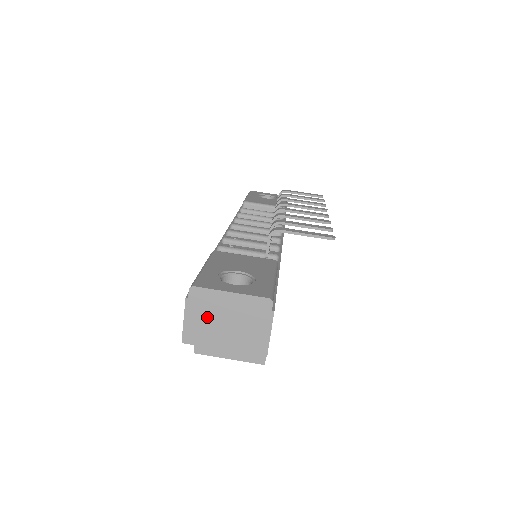
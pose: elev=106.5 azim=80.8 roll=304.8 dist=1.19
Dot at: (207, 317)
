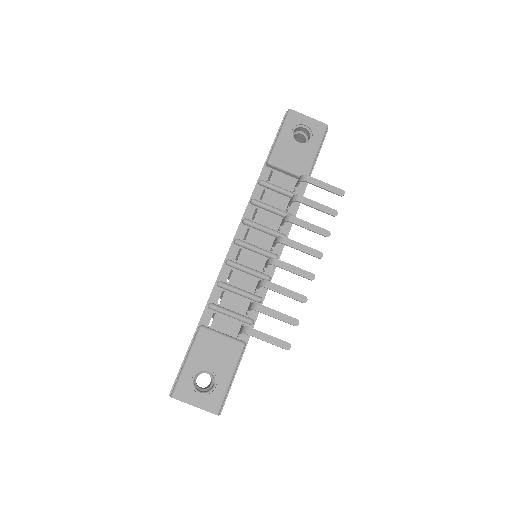
Dot at: occluded
